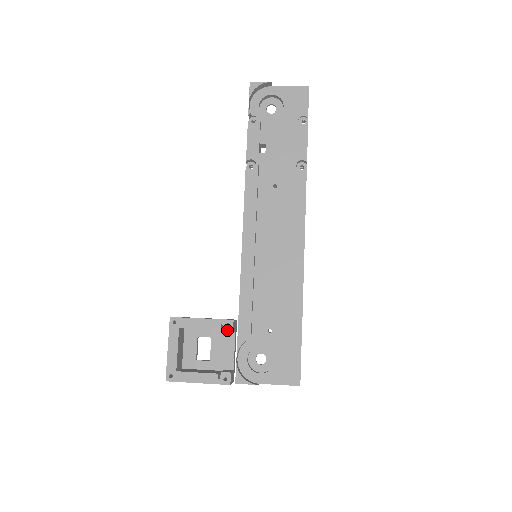
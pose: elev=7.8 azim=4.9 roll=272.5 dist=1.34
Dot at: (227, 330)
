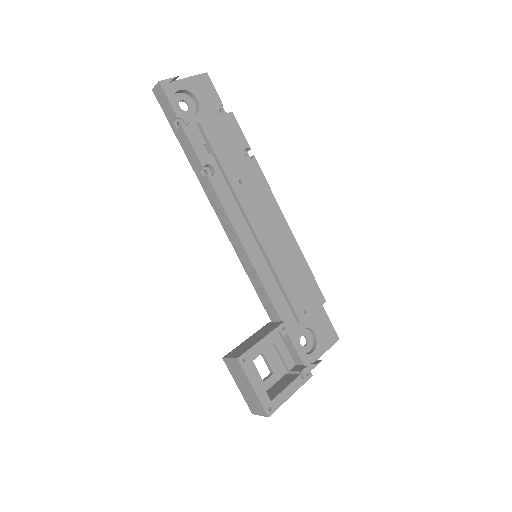
Dot at: (285, 333)
